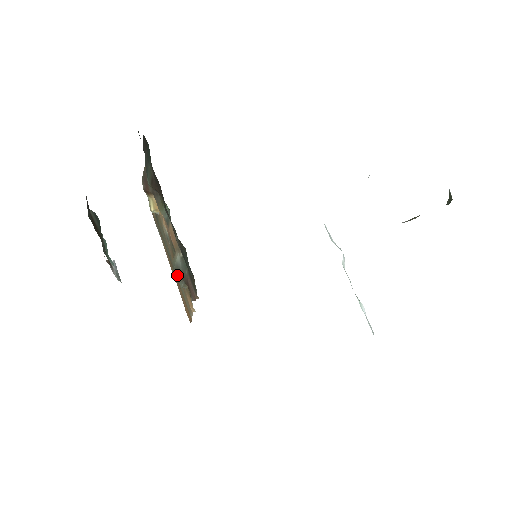
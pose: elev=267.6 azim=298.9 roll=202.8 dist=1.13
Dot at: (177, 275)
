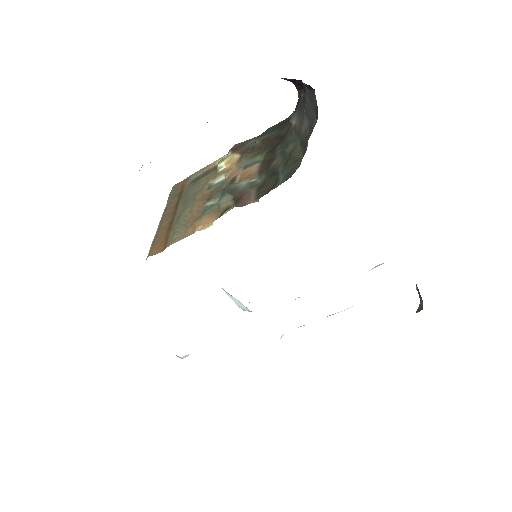
Dot at: (229, 191)
